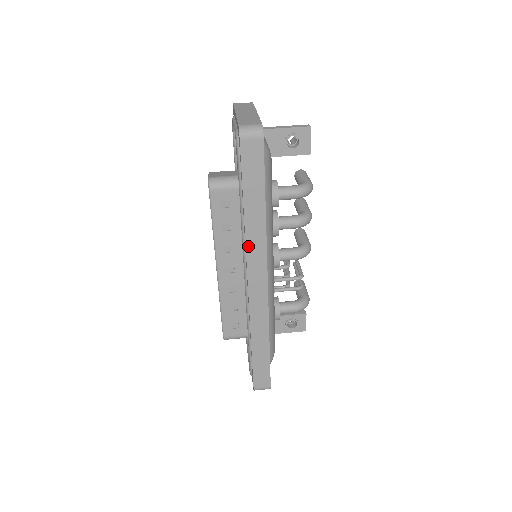
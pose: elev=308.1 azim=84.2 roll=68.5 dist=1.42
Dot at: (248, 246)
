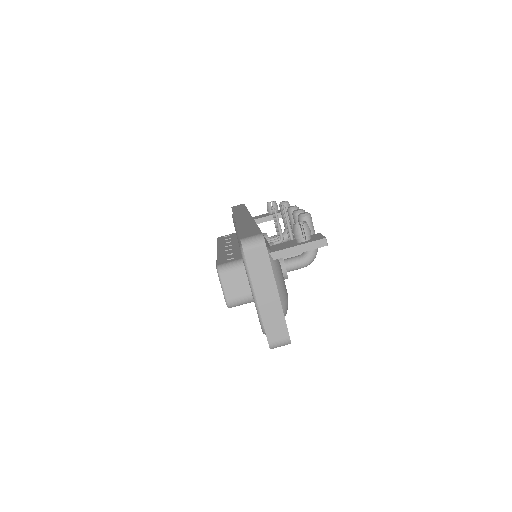
Dot at: occluded
